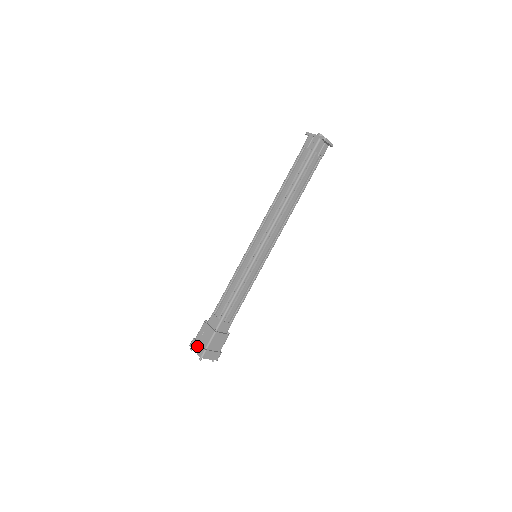
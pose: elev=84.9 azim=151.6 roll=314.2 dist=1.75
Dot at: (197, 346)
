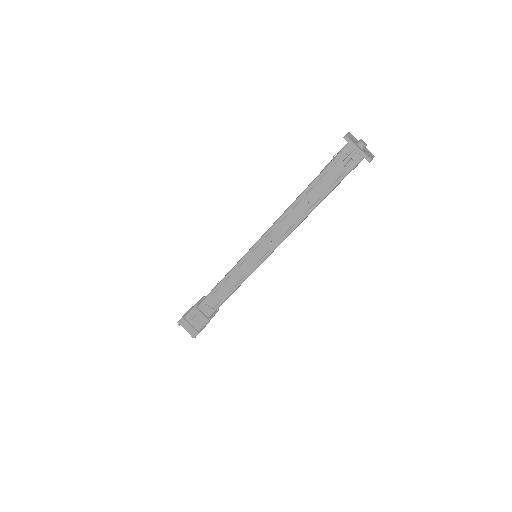
Dot at: (188, 327)
